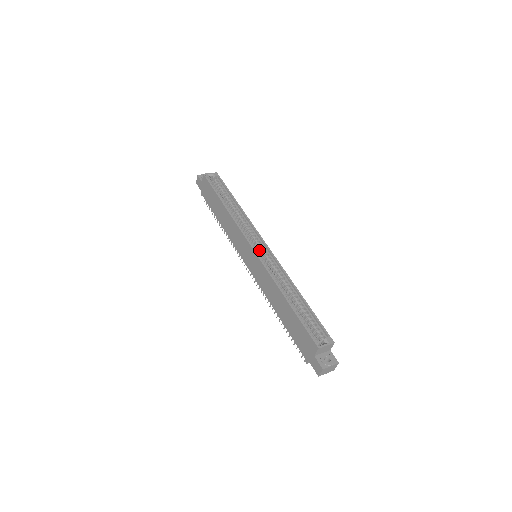
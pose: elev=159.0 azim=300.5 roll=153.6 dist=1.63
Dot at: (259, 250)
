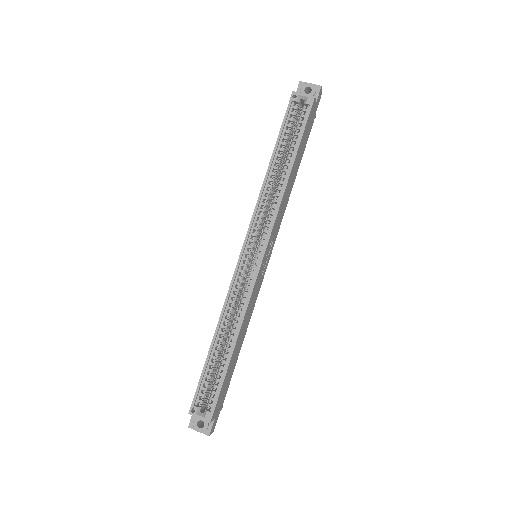
Dot at: occluded
